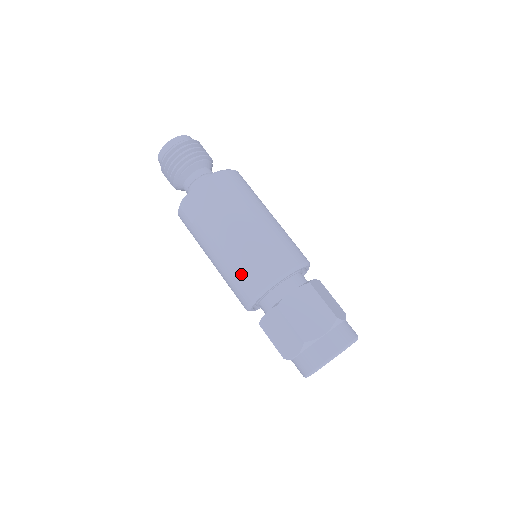
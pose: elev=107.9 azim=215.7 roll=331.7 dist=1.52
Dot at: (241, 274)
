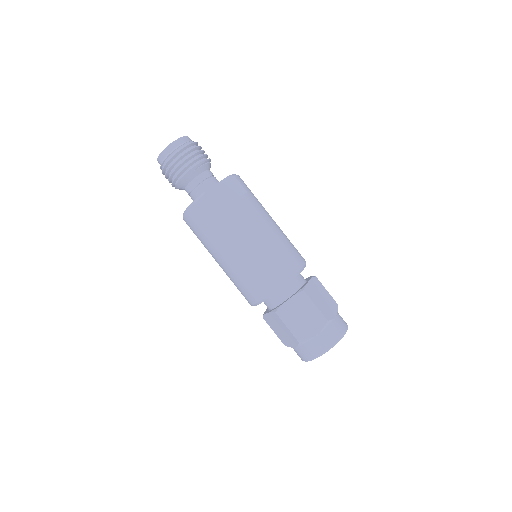
Dot at: (272, 262)
